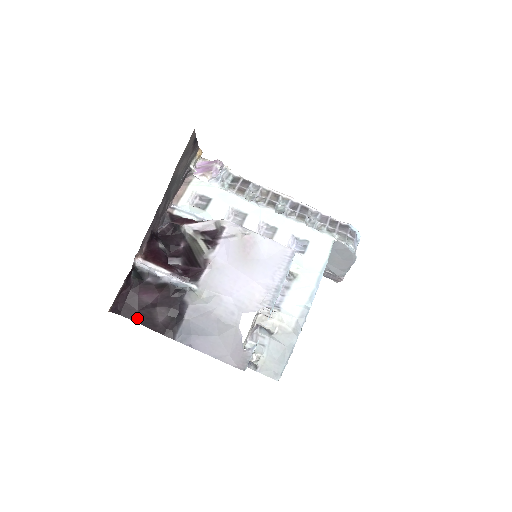
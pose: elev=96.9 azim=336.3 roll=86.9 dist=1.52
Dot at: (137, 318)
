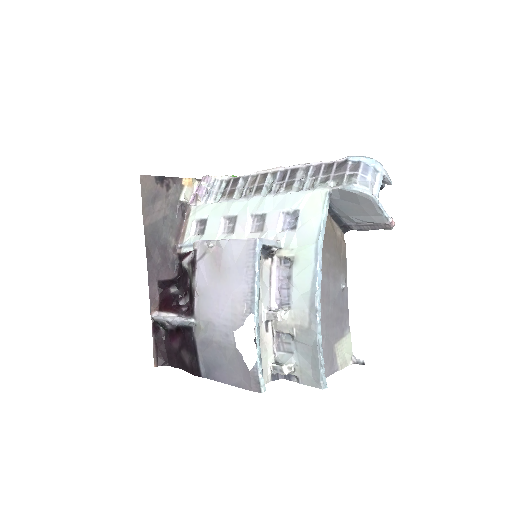
Dot at: (178, 365)
